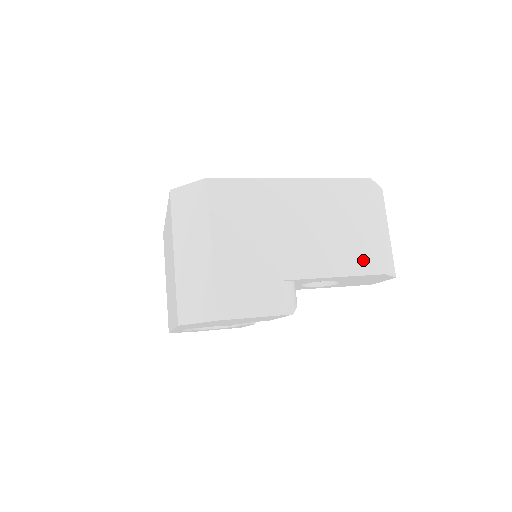
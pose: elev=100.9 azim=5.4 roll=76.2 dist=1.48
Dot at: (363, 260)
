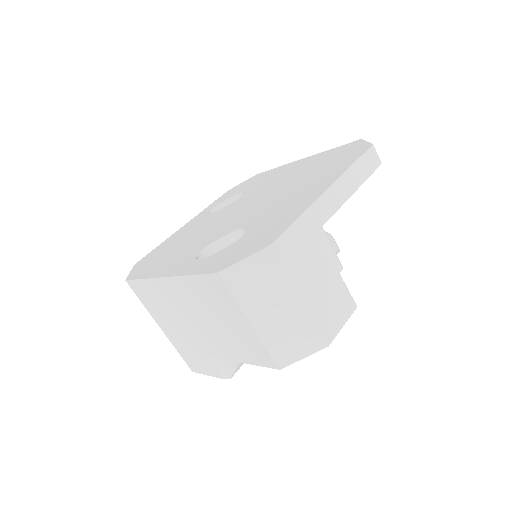
Dot at: (255, 354)
